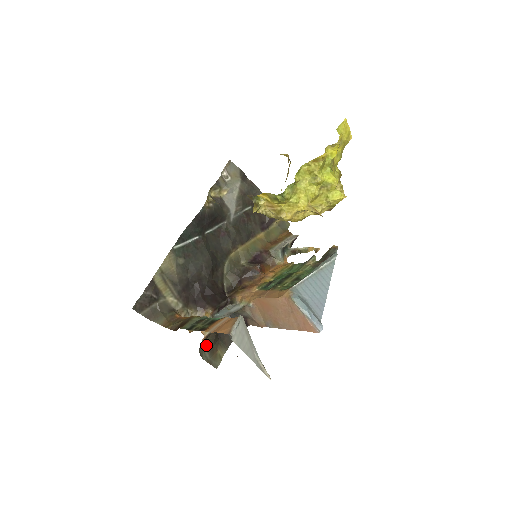
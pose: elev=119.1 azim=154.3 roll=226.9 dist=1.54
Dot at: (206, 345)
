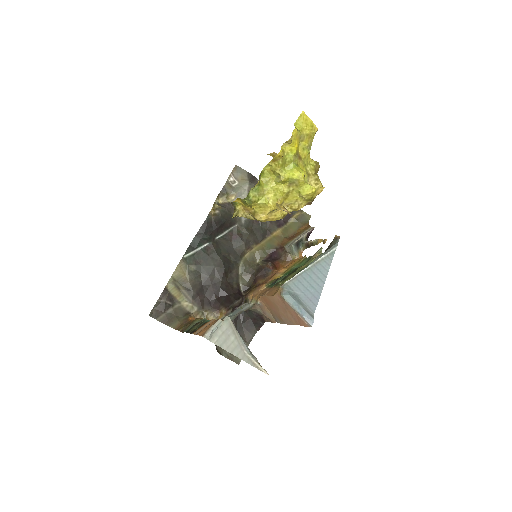
Dot at: occluded
